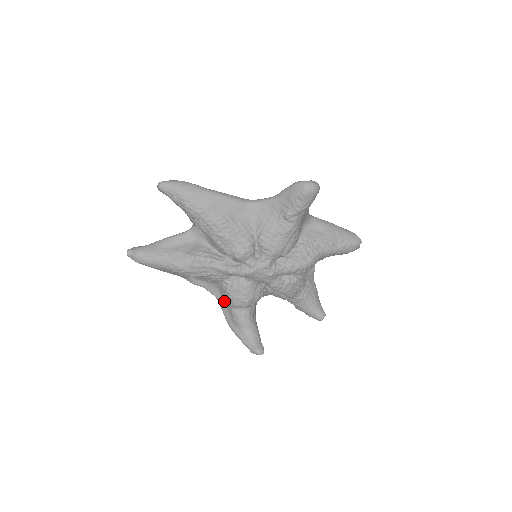
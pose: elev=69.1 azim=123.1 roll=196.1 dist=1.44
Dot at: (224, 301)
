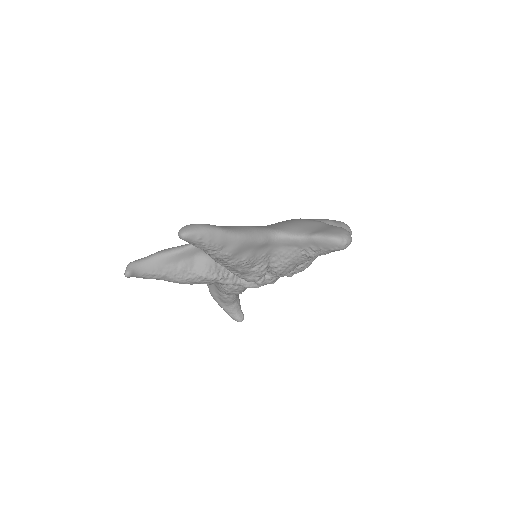
Dot at: (214, 285)
